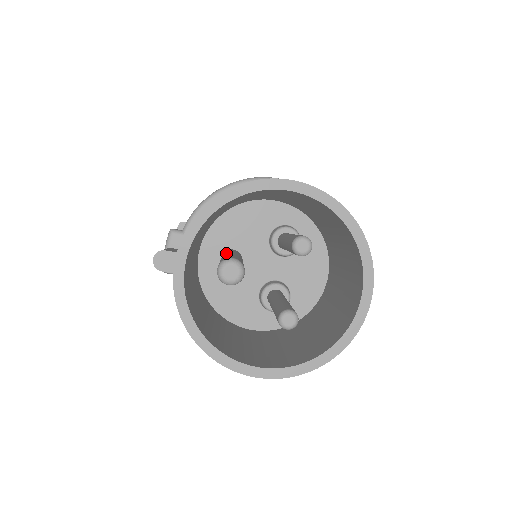
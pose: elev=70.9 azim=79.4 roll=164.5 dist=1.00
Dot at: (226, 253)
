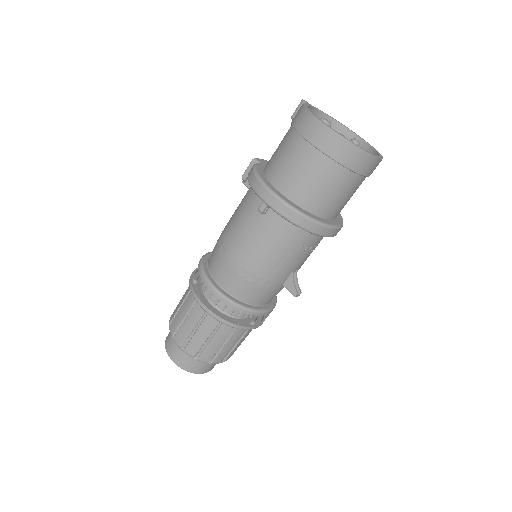
Dot at: occluded
